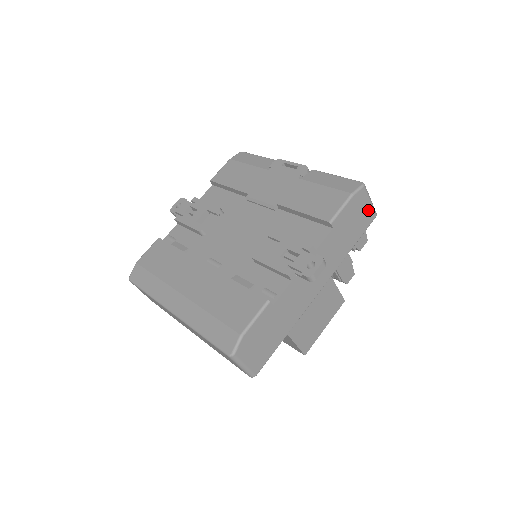
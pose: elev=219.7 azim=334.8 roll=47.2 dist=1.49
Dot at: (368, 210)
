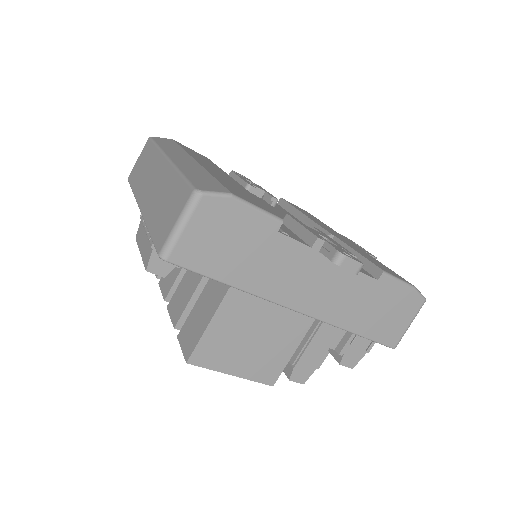
Dot at: (400, 328)
